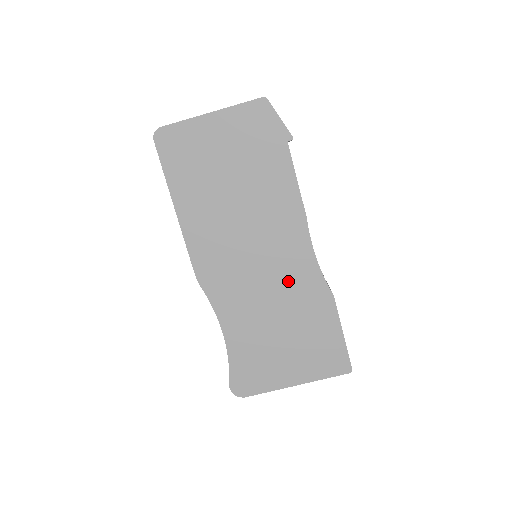
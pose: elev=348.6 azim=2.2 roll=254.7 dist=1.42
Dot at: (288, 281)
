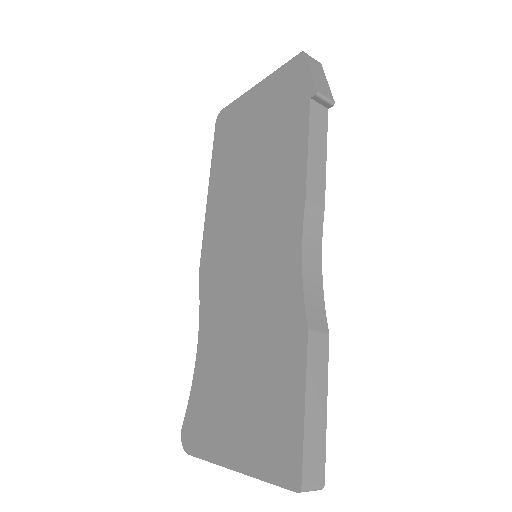
Dot at: (266, 292)
